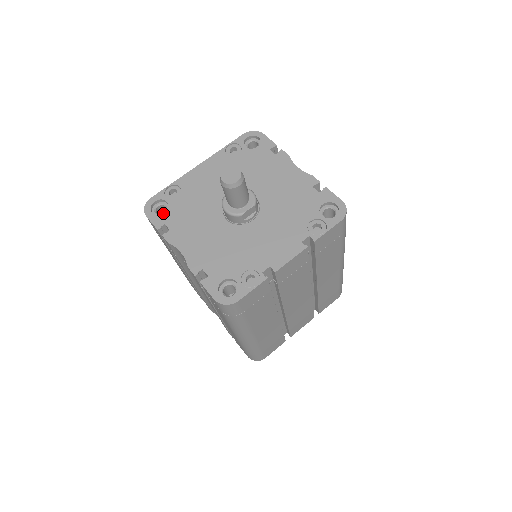
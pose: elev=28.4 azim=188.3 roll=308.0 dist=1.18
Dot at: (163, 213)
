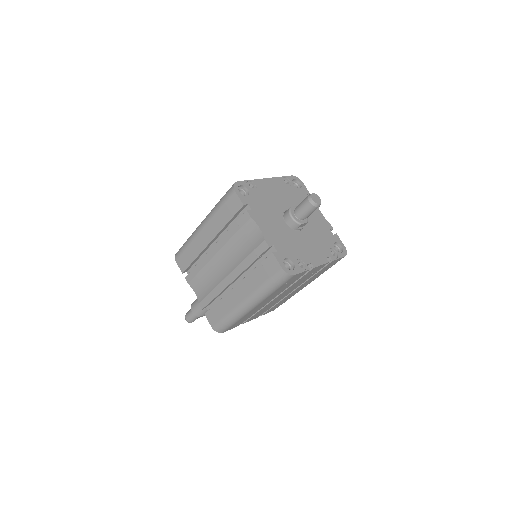
Dot at: (247, 196)
